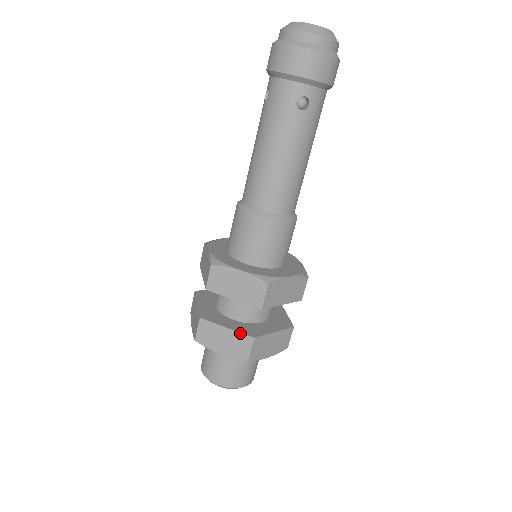
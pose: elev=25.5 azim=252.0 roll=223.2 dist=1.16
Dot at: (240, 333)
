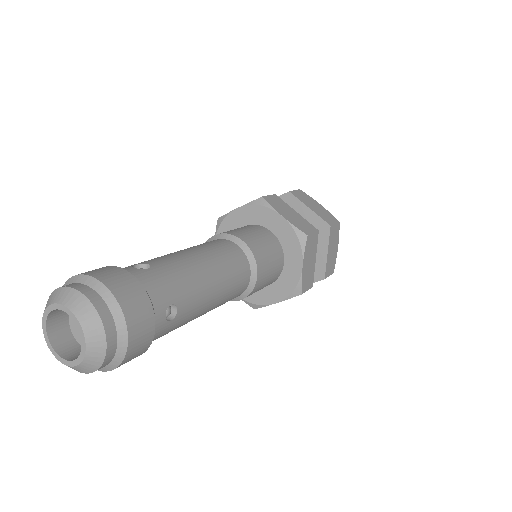
Dot at: occluded
